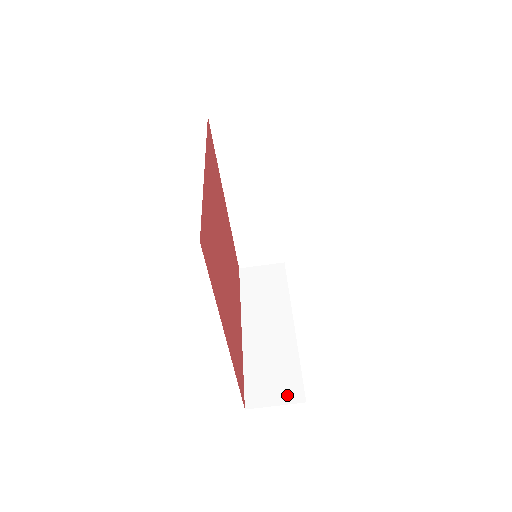
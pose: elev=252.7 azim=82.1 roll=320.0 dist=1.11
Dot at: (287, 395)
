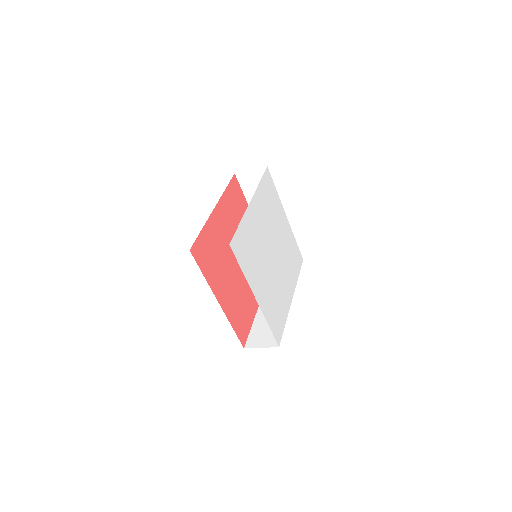
Dot at: occluded
